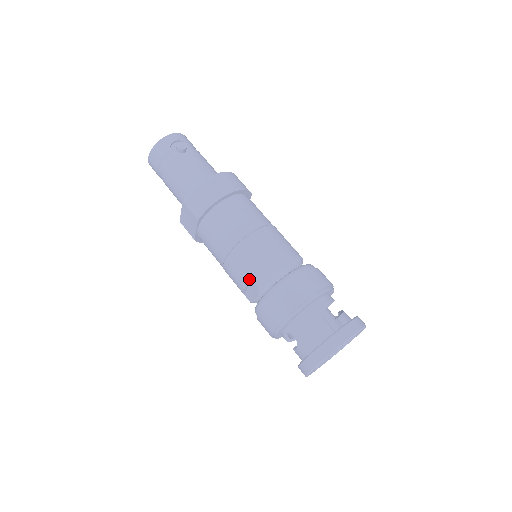
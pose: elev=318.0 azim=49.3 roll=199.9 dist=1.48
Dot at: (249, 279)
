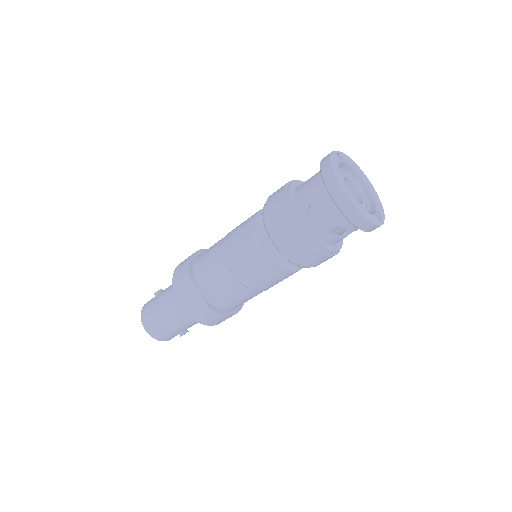
Dot at: (248, 240)
